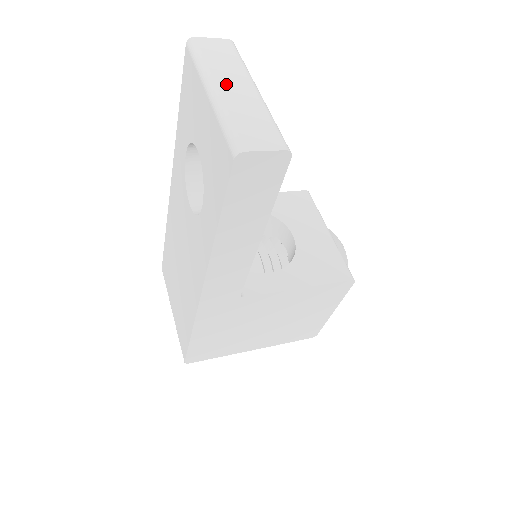
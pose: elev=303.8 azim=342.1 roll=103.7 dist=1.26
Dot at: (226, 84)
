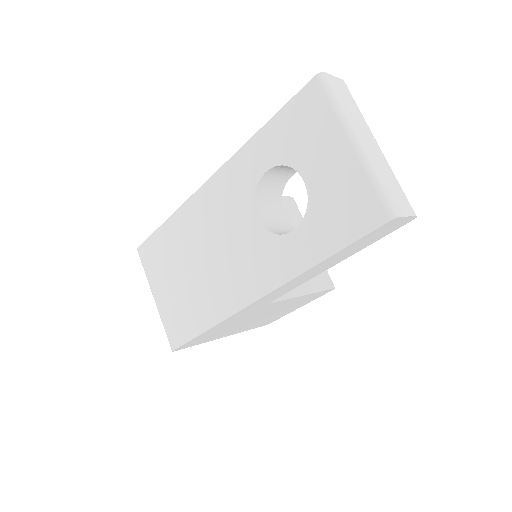
Dot at: (364, 137)
